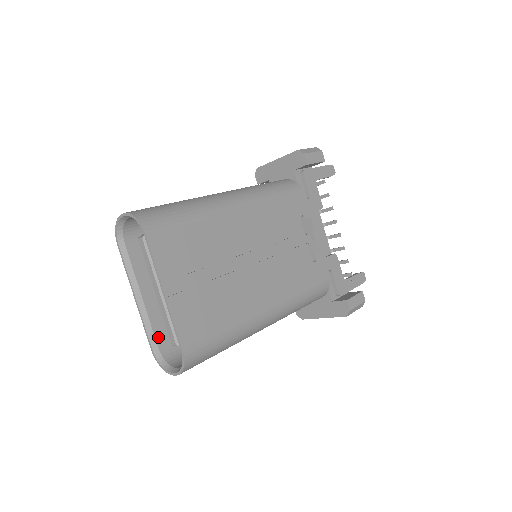
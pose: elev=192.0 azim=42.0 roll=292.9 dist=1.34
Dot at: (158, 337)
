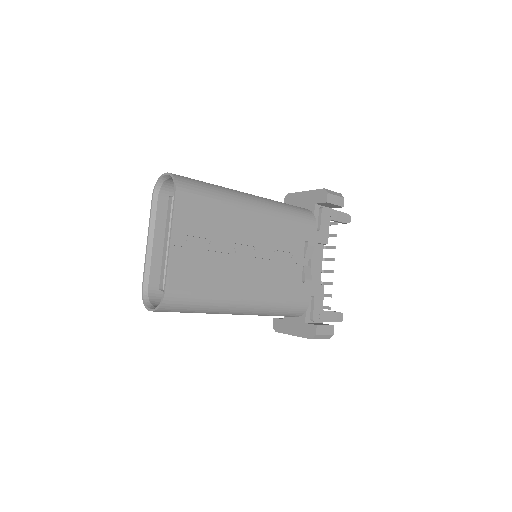
Dot at: (152, 279)
